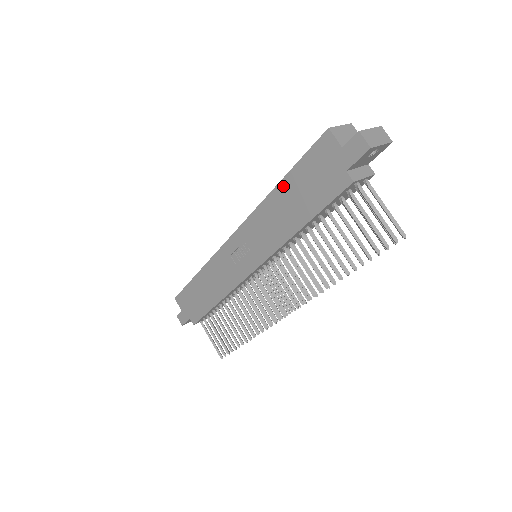
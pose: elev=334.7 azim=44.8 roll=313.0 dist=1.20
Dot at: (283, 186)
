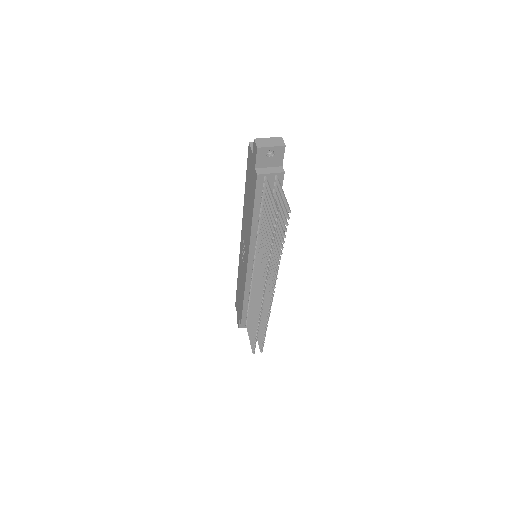
Dot at: (246, 192)
